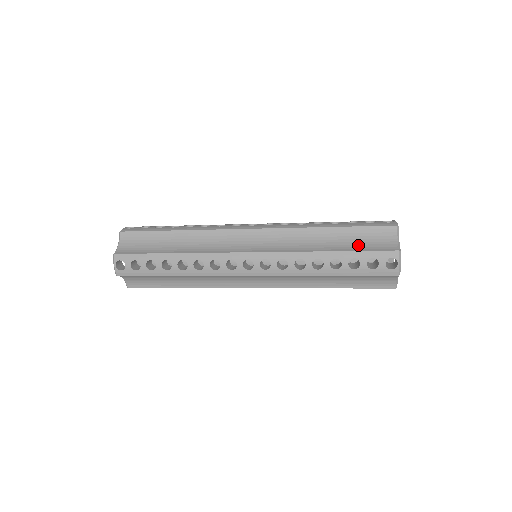
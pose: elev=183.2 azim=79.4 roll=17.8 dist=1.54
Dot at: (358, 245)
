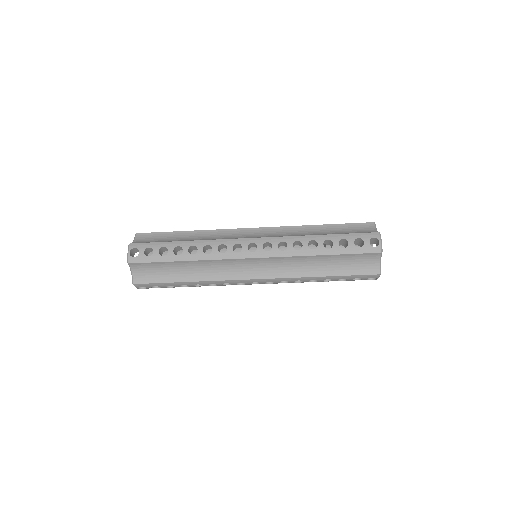
Dot at: (345, 233)
